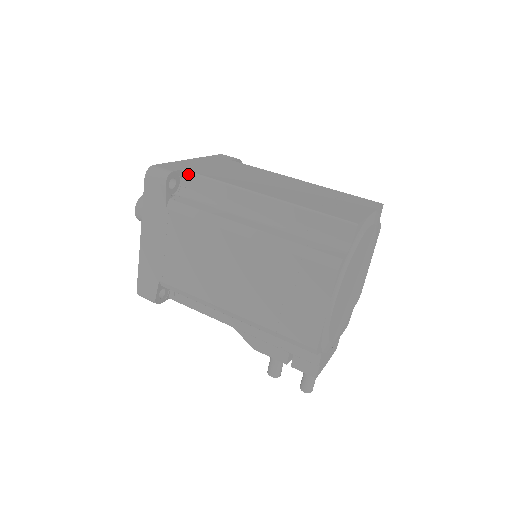
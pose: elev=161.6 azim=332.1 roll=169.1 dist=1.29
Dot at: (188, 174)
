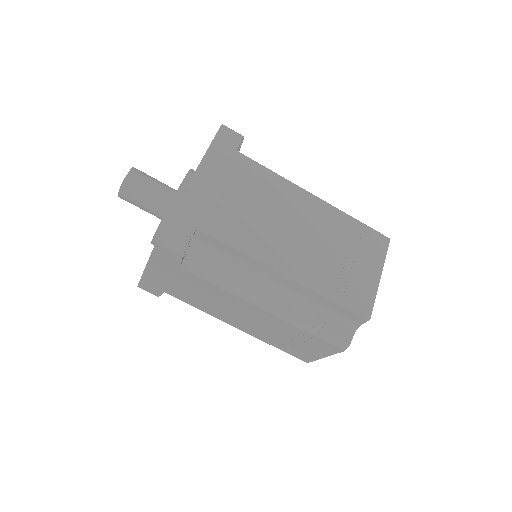
Dot at: (204, 233)
